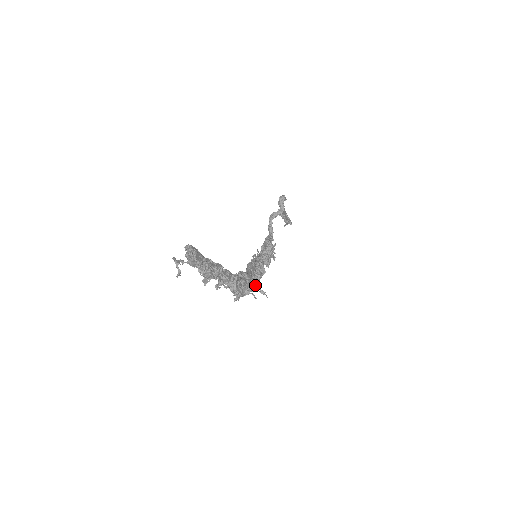
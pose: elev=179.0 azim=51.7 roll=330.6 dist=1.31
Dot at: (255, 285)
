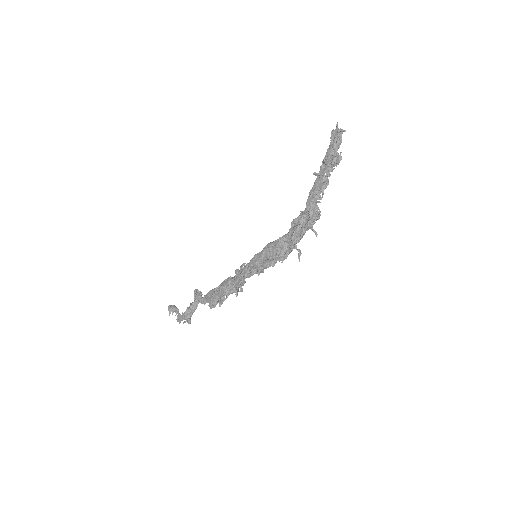
Dot at: occluded
